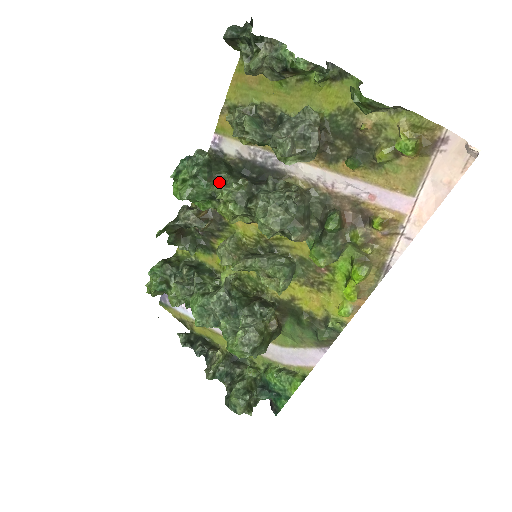
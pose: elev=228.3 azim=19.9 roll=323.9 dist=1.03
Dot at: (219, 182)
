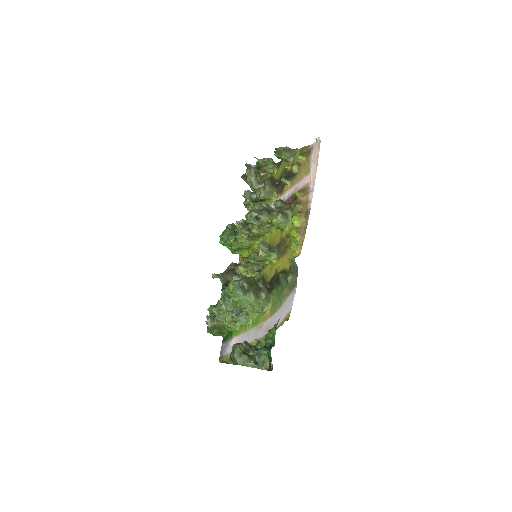
Dot at: occluded
